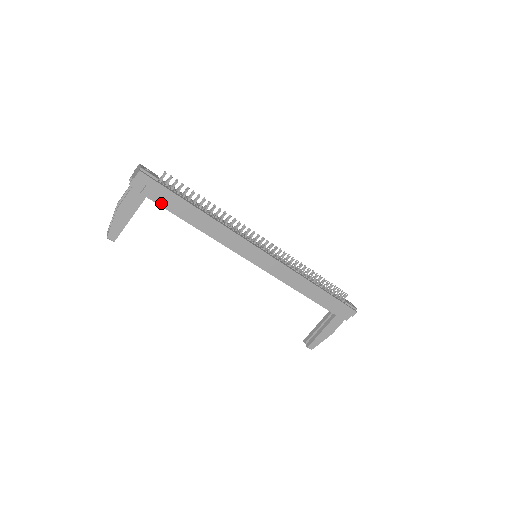
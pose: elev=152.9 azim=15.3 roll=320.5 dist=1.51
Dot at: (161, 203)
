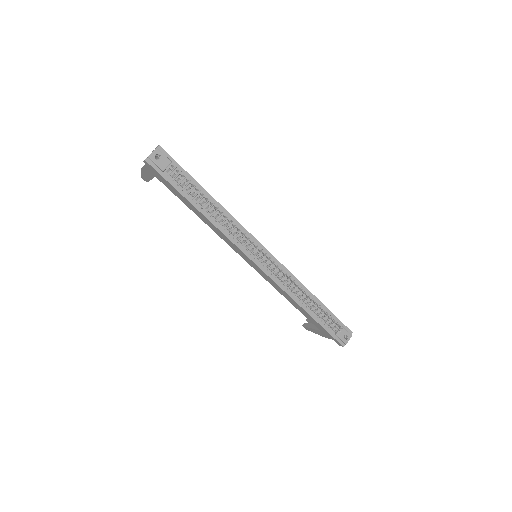
Dot at: (167, 186)
